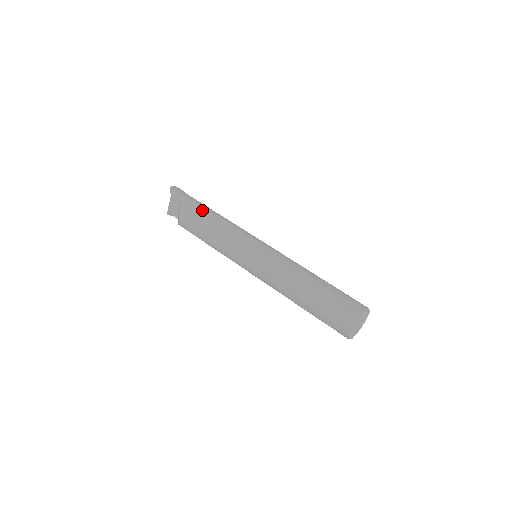
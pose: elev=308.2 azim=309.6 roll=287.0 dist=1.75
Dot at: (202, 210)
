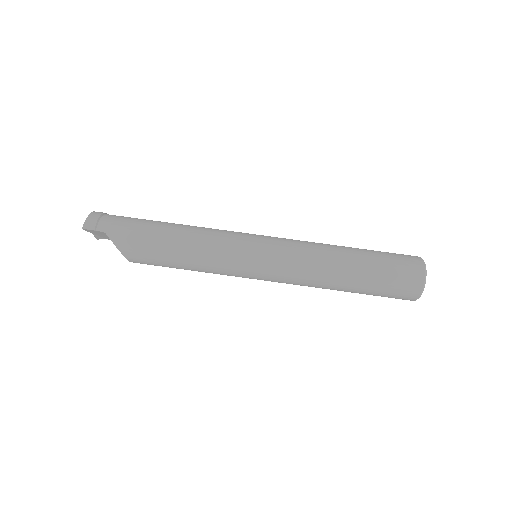
Dot at: (153, 243)
